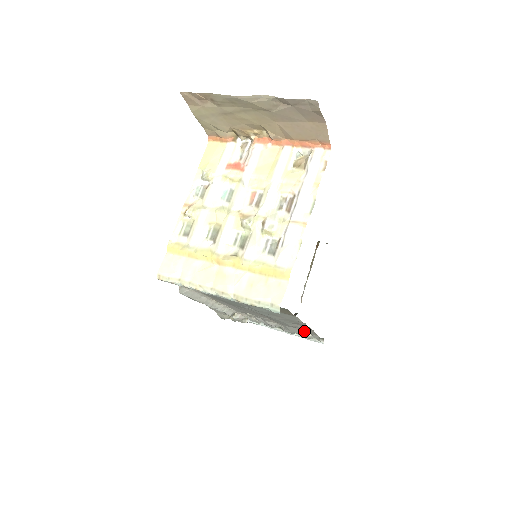
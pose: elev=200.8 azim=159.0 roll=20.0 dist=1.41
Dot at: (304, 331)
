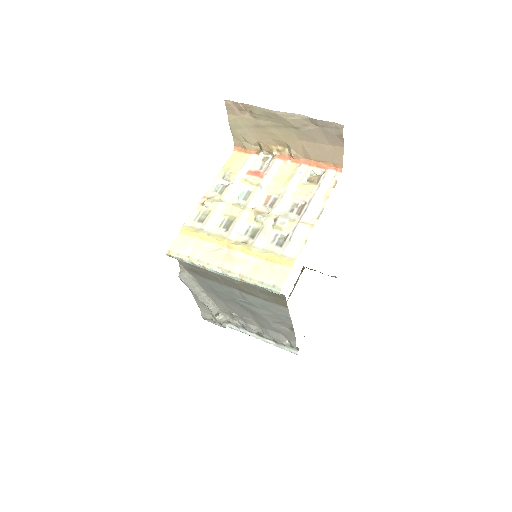
Dot at: (283, 336)
